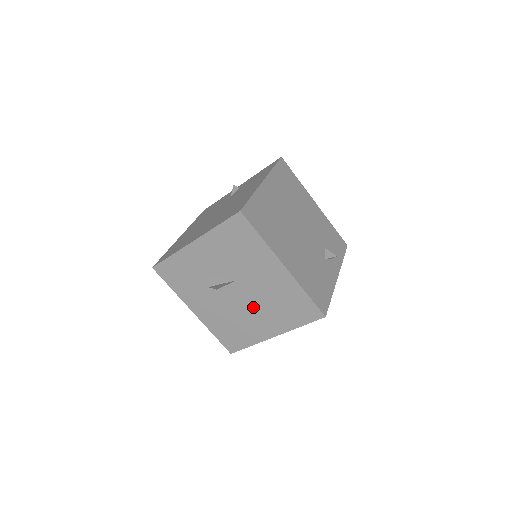
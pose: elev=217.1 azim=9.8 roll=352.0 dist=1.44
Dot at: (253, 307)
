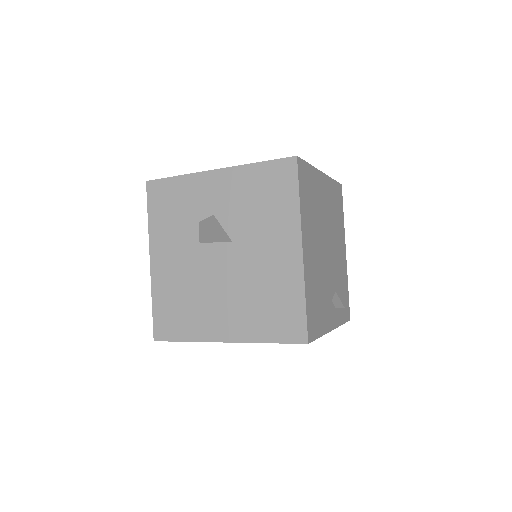
Dot at: (227, 287)
